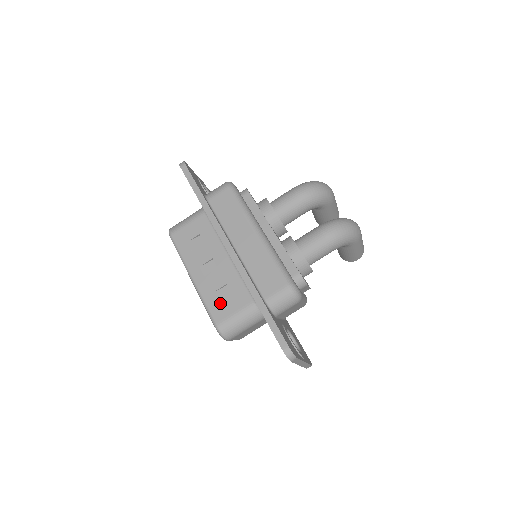
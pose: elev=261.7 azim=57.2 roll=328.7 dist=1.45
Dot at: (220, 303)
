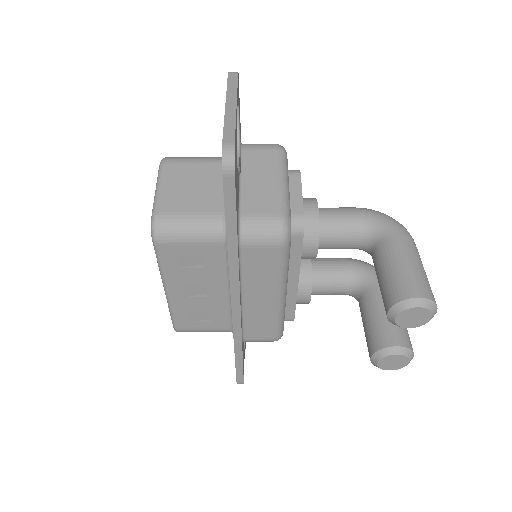
Dot at: occluded
